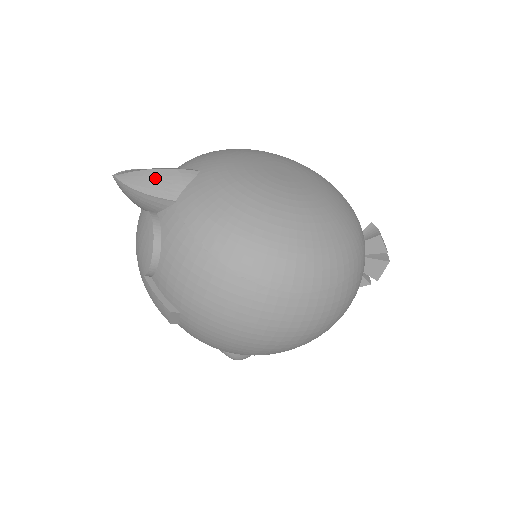
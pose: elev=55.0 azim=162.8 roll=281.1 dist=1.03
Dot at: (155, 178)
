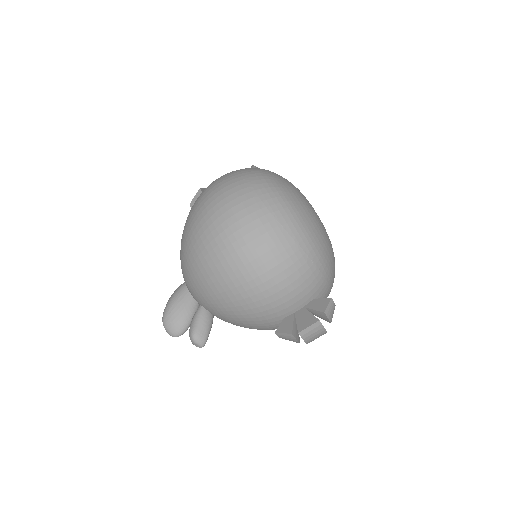
Dot at: occluded
